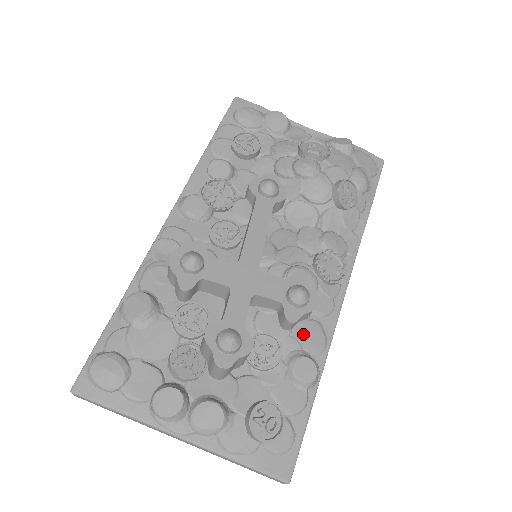
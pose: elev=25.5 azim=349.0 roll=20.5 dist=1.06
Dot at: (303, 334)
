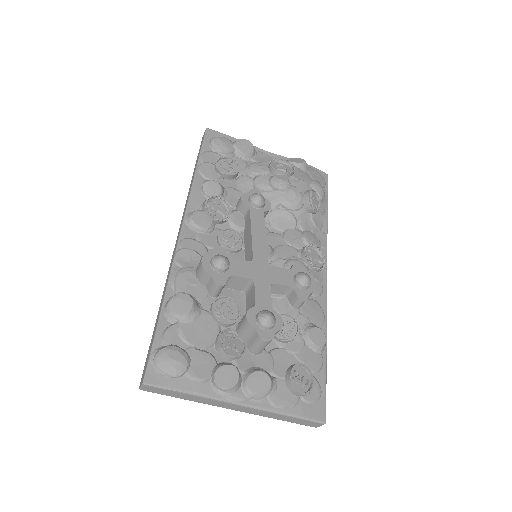
Dot at: (308, 311)
